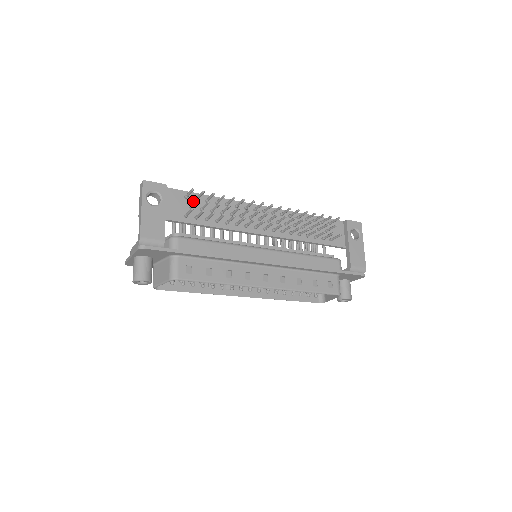
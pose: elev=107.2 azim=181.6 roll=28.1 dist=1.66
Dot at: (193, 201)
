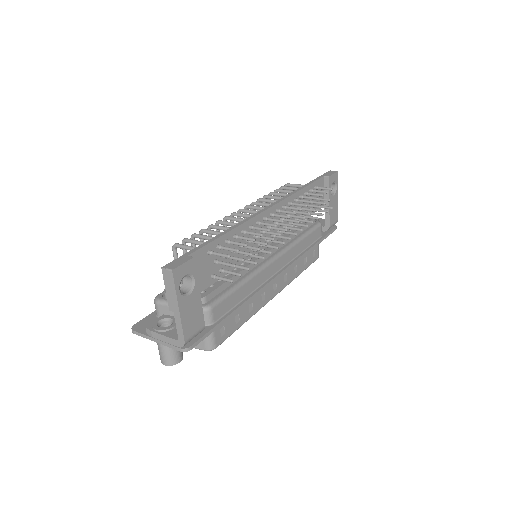
Dot at: occluded
